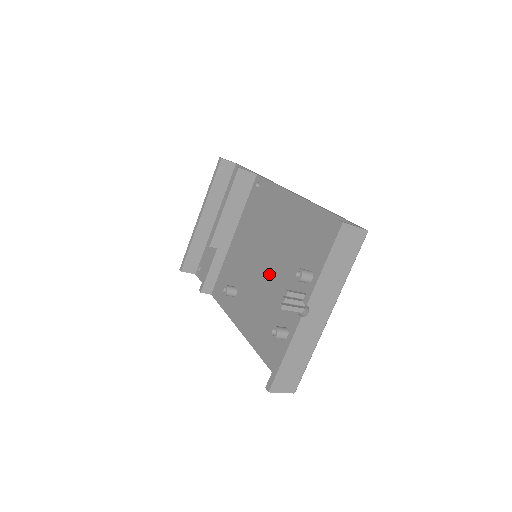
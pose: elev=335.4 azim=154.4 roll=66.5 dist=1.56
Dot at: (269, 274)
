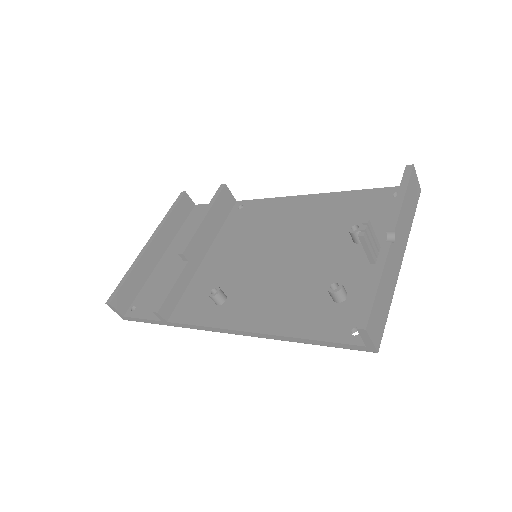
Dot at: (288, 260)
